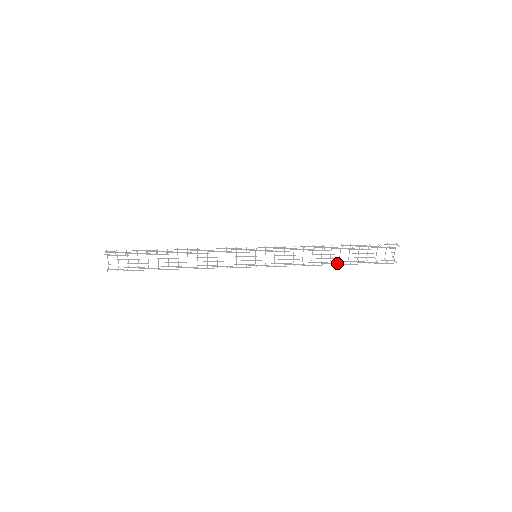
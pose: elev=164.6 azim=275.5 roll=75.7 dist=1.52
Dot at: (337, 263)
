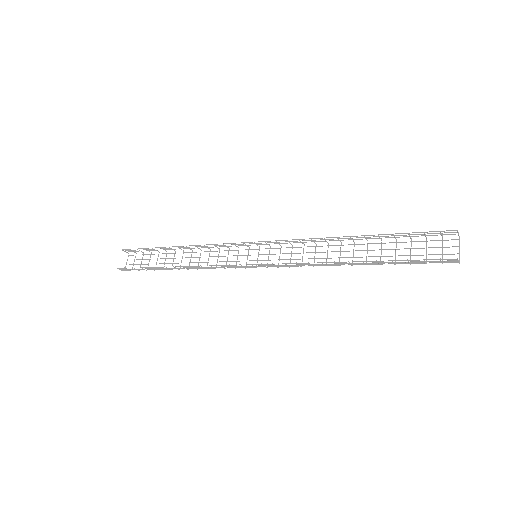
Dot at: (358, 263)
